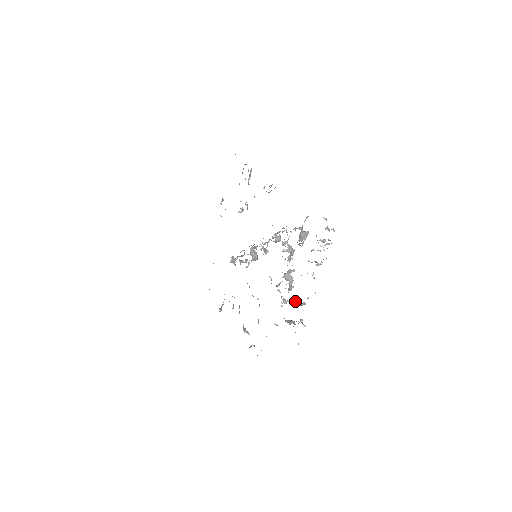
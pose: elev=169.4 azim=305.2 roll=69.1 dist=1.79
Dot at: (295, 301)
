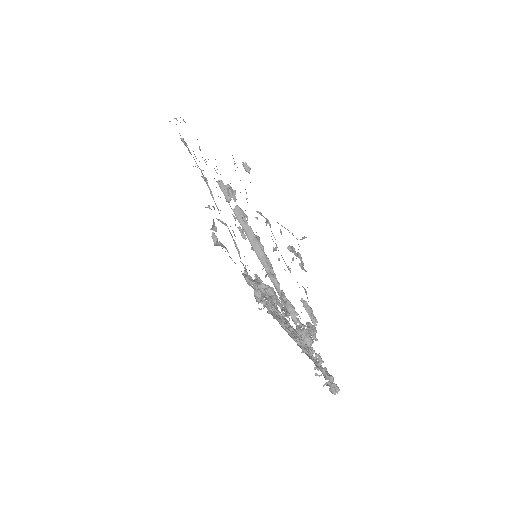
Dot at: occluded
